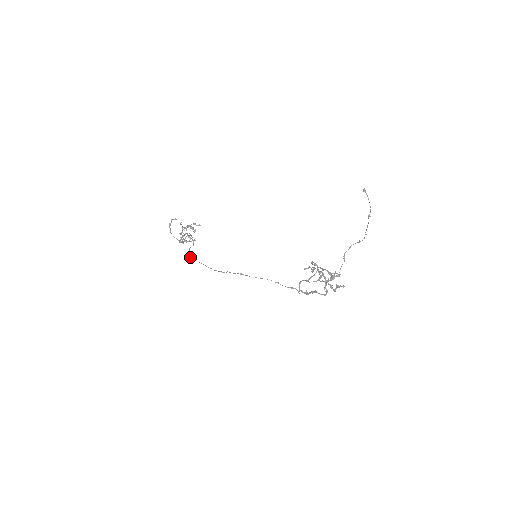
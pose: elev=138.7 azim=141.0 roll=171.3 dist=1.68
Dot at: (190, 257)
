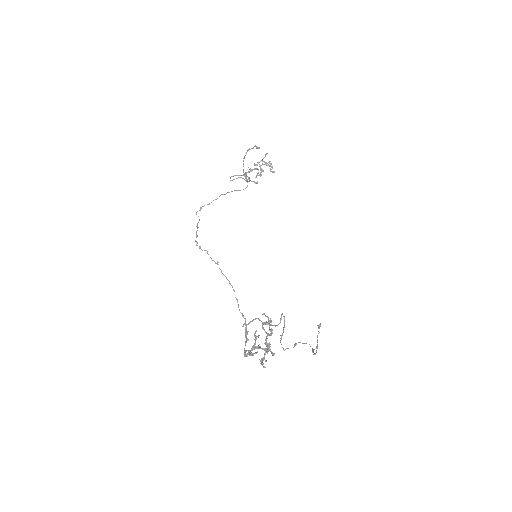
Dot at: (200, 207)
